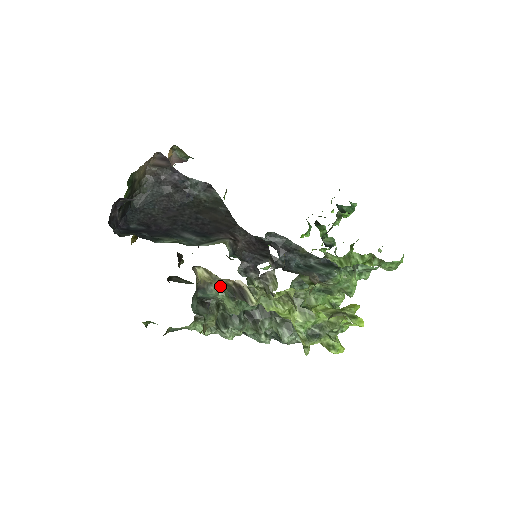
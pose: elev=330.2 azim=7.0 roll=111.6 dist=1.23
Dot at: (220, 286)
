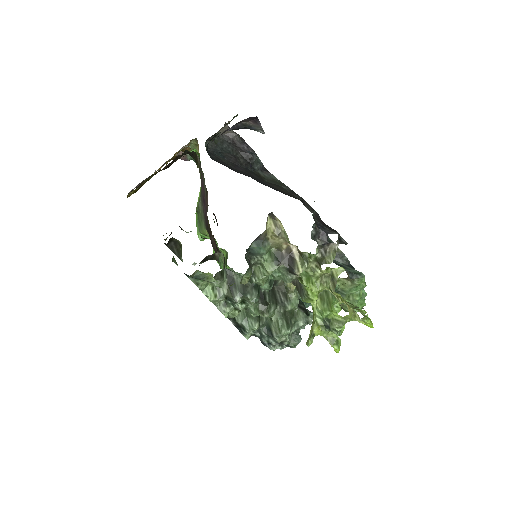
Dot at: (271, 247)
